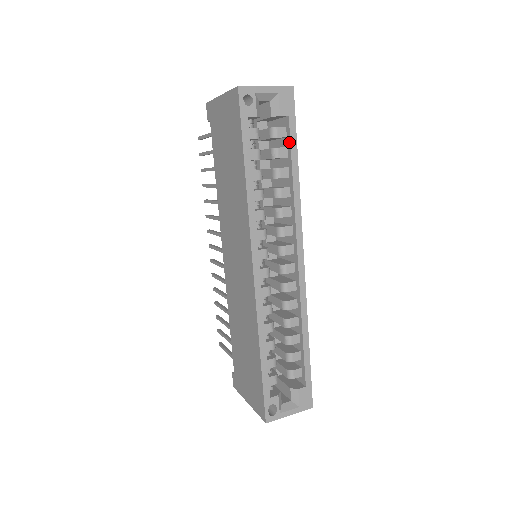
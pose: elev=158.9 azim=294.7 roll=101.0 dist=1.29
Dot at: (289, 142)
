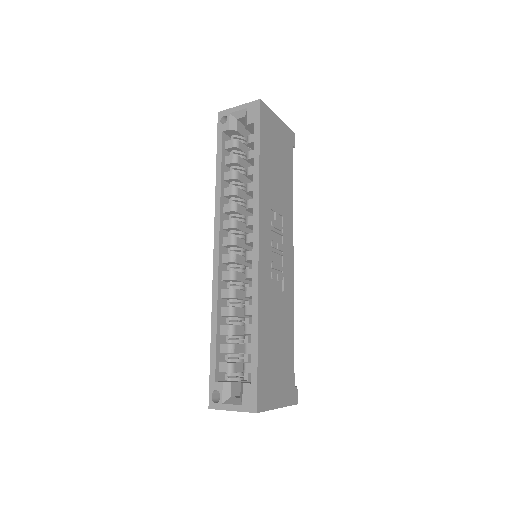
Dot at: (254, 144)
